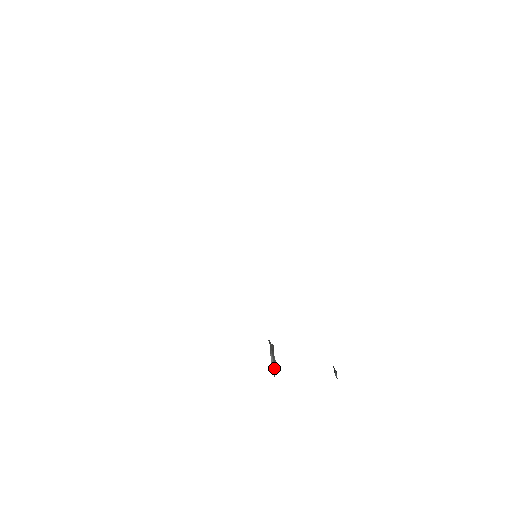
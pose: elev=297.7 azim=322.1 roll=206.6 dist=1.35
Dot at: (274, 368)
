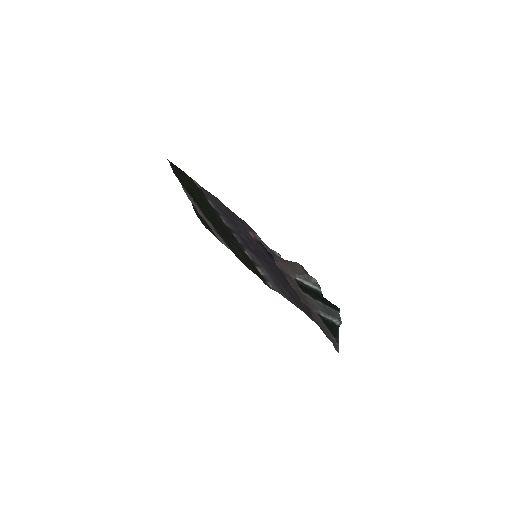
Dot at: (315, 284)
